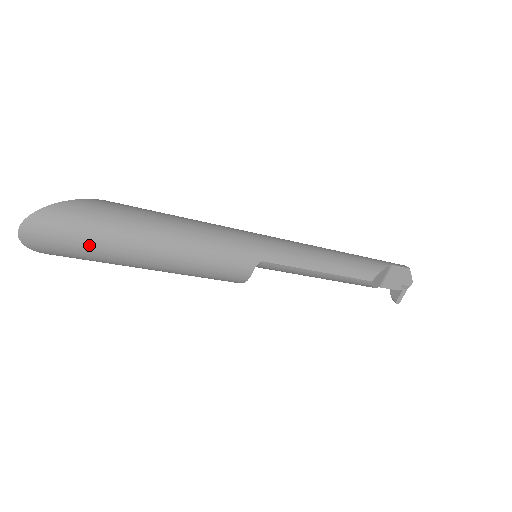
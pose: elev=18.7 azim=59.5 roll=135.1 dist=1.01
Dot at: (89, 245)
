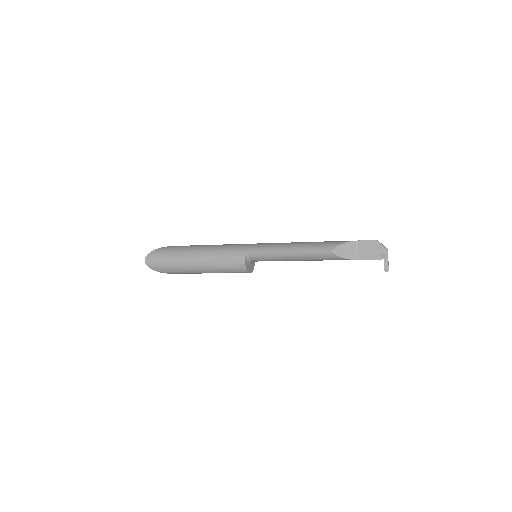
Dot at: (169, 262)
